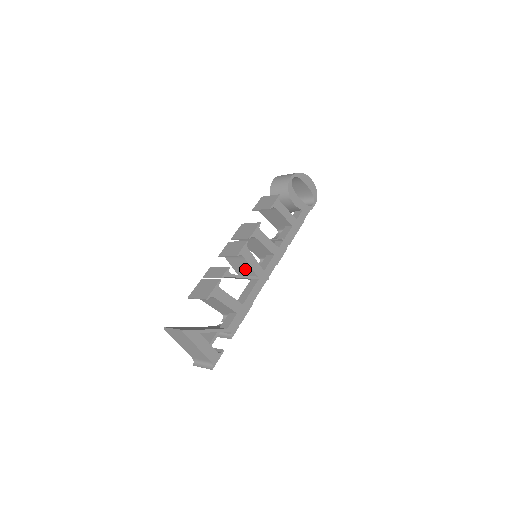
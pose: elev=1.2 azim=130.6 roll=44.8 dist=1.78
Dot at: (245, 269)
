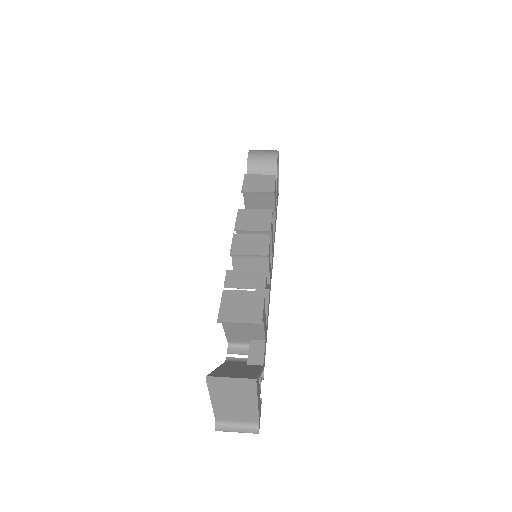
Dot at: occluded
